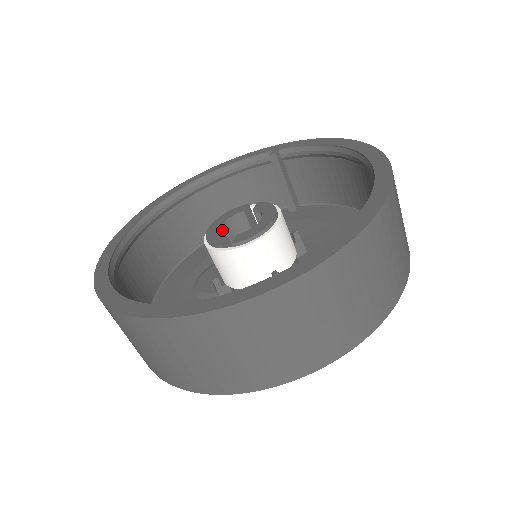
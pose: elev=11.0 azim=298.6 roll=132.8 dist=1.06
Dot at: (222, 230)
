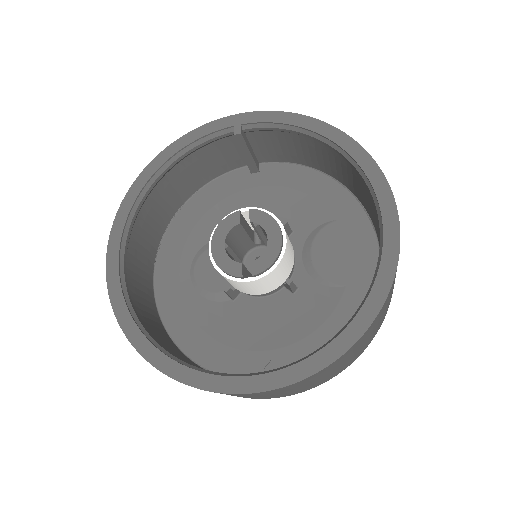
Dot at: (226, 249)
